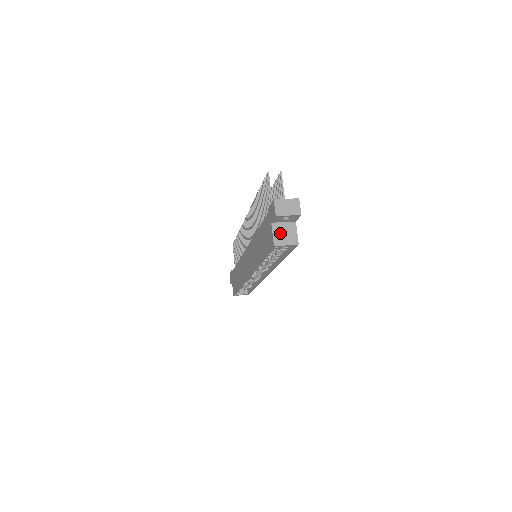
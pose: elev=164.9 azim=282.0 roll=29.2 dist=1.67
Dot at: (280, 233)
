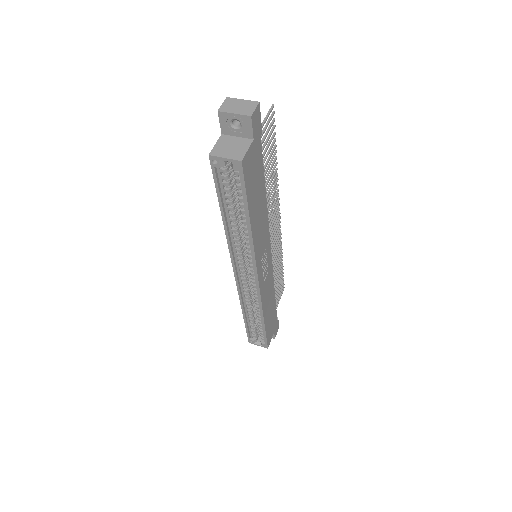
Dot at: (225, 145)
